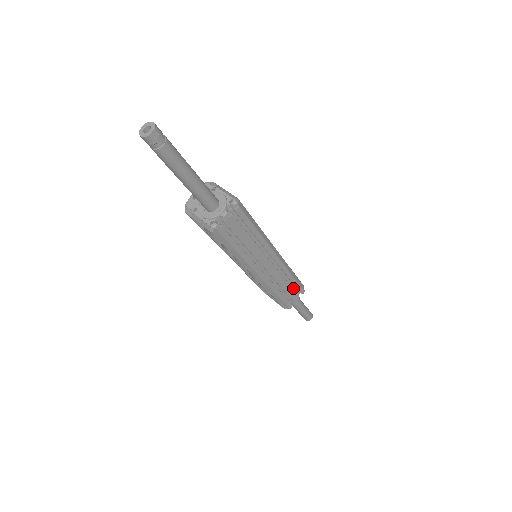
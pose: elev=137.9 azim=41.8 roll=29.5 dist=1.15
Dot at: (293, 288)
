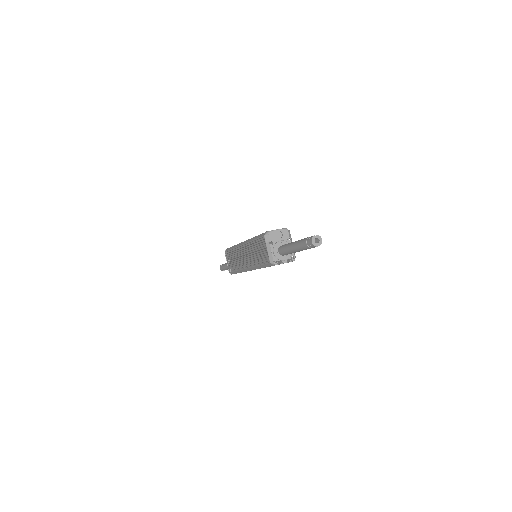
Dot at: occluded
